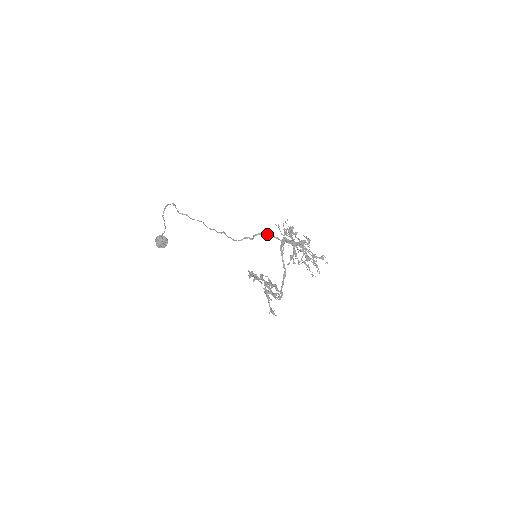
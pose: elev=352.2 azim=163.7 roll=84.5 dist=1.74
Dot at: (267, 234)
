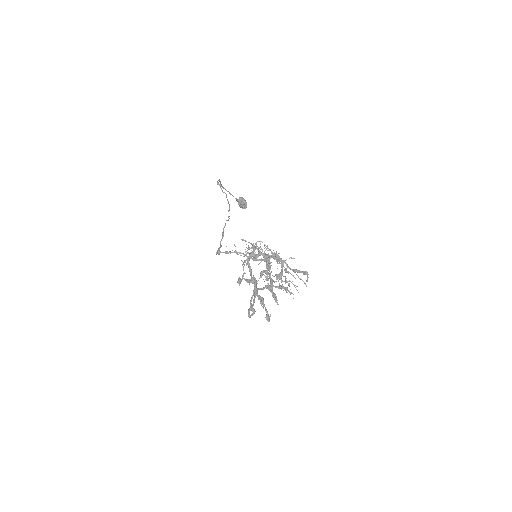
Dot at: (225, 253)
